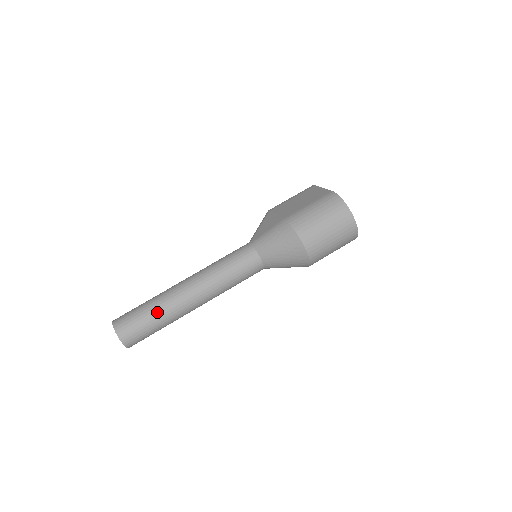
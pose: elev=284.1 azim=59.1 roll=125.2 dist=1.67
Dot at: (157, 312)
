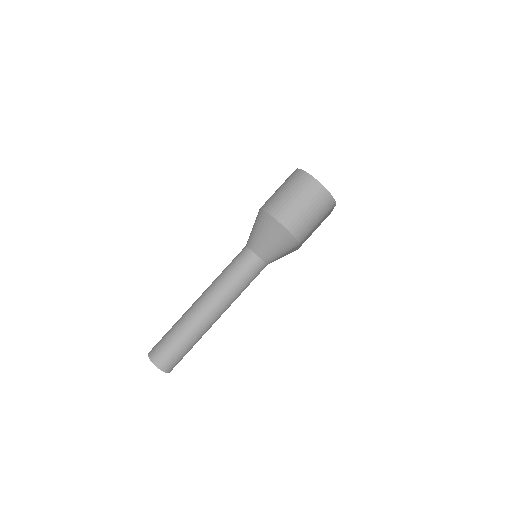
Dot at: (178, 330)
